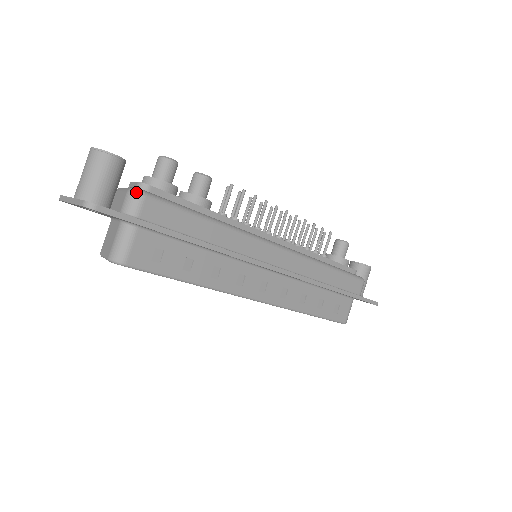
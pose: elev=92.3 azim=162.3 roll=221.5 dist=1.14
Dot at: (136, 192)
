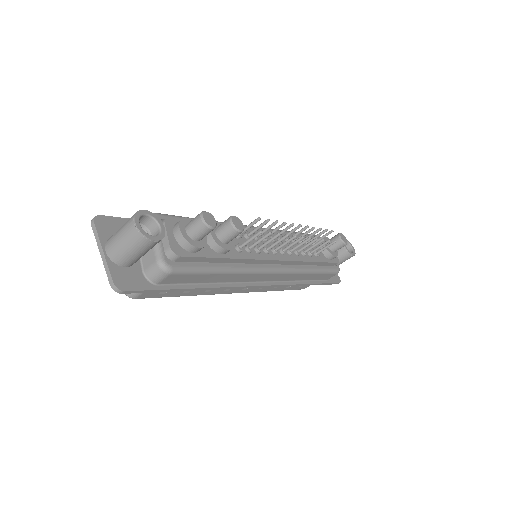
Dot at: (163, 270)
